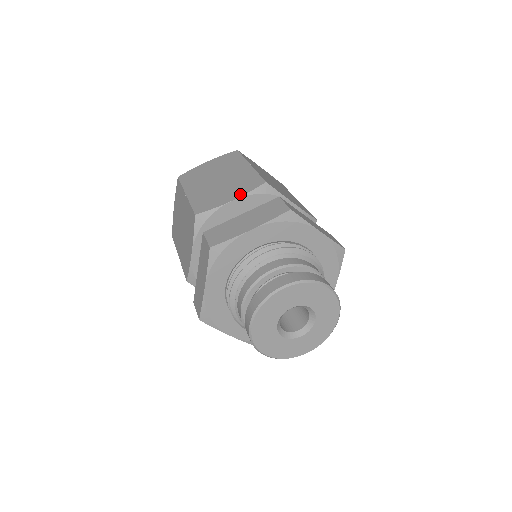
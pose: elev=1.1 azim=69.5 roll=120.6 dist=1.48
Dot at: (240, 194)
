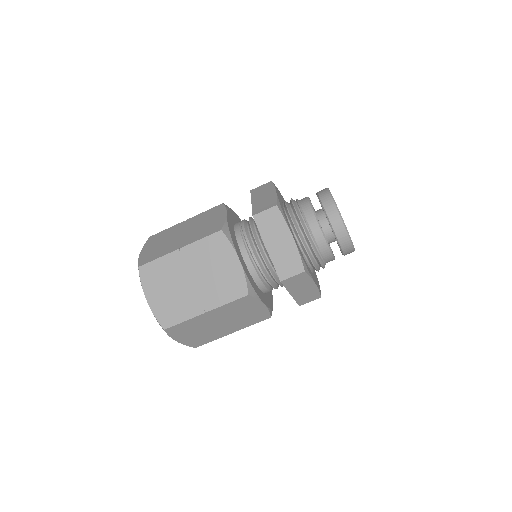
Dot at: (223, 211)
